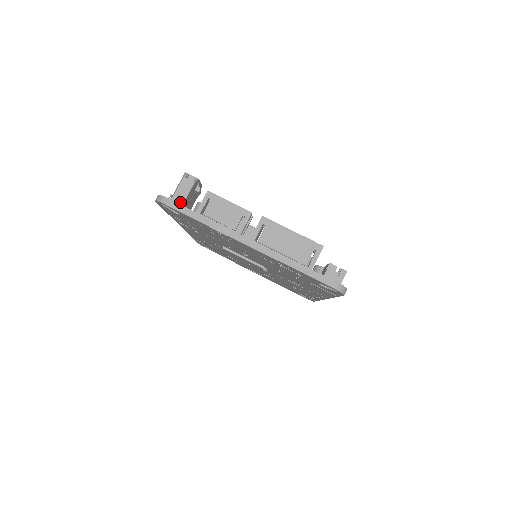
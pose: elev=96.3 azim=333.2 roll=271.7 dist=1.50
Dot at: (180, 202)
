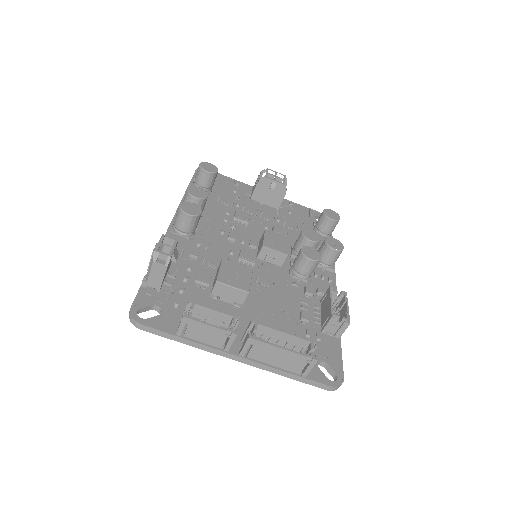
Dot at: (157, 285)
